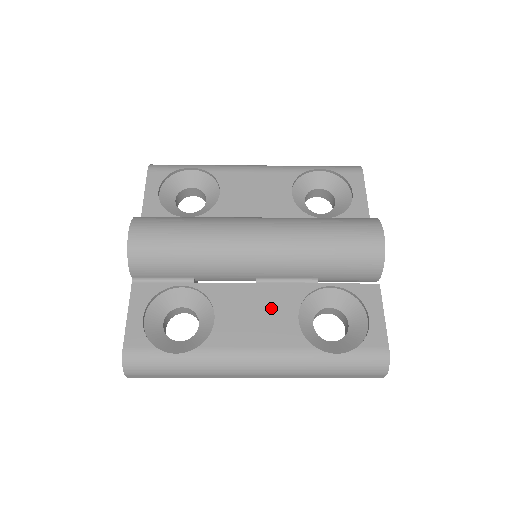
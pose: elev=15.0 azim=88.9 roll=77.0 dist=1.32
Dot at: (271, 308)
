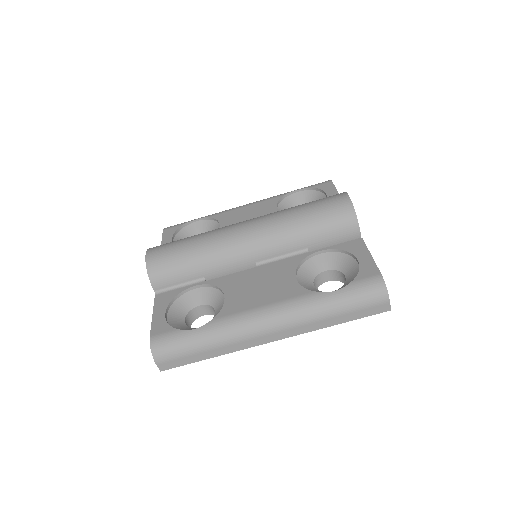
Dot at: (271, 278)
